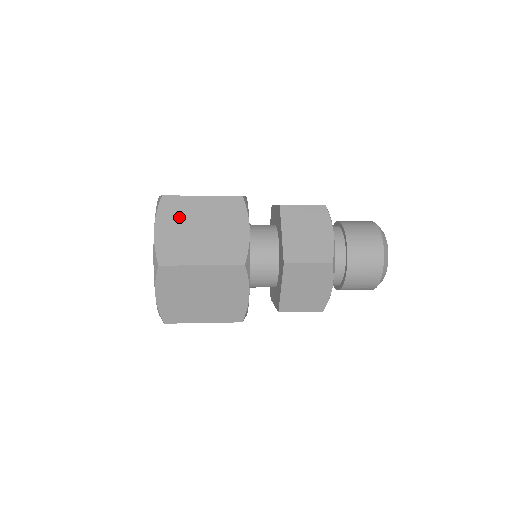
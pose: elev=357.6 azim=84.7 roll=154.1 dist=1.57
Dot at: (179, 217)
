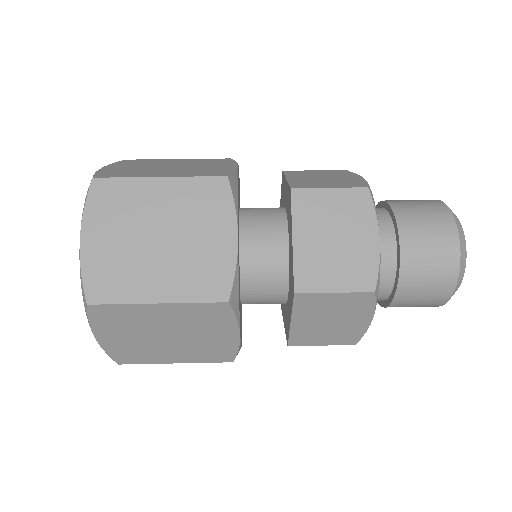
Dot at: (121, 217)
